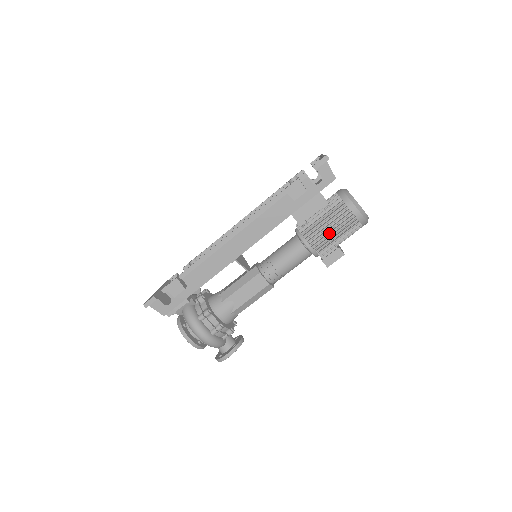
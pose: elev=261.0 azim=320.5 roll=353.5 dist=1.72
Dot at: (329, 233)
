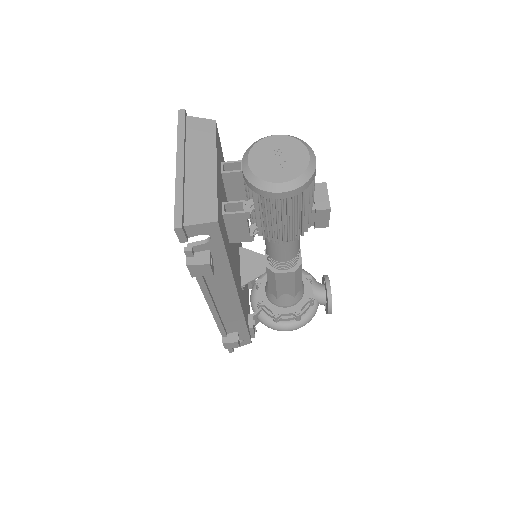
Dot at: (287, 225)
